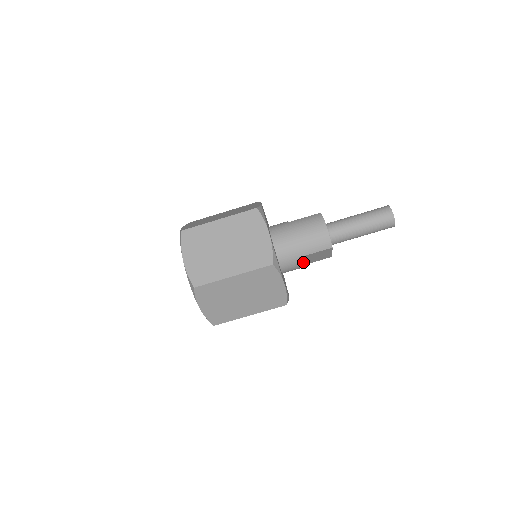
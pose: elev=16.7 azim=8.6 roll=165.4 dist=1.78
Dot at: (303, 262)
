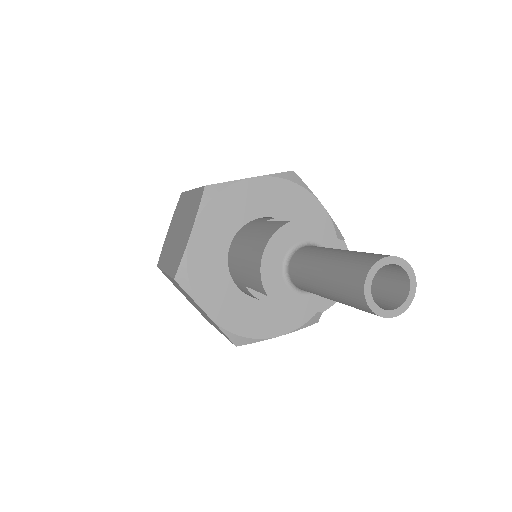
Dot at: occluded
